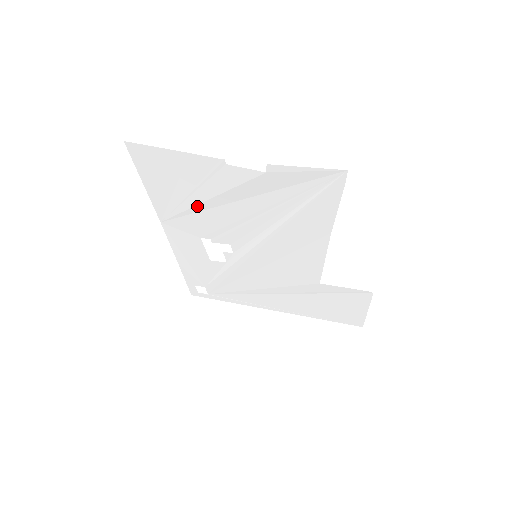
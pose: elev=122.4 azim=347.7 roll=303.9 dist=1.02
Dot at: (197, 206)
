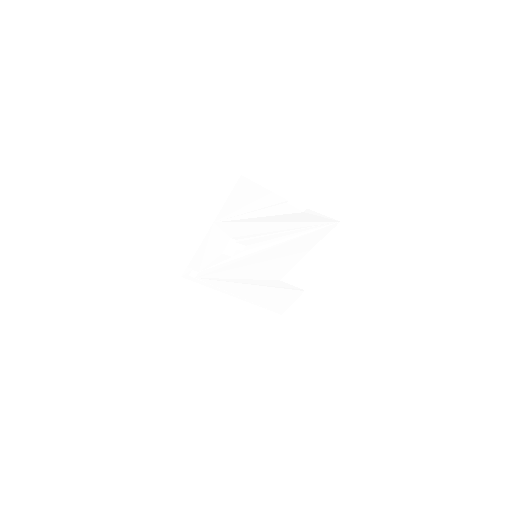
Dot at: (248, 219)
